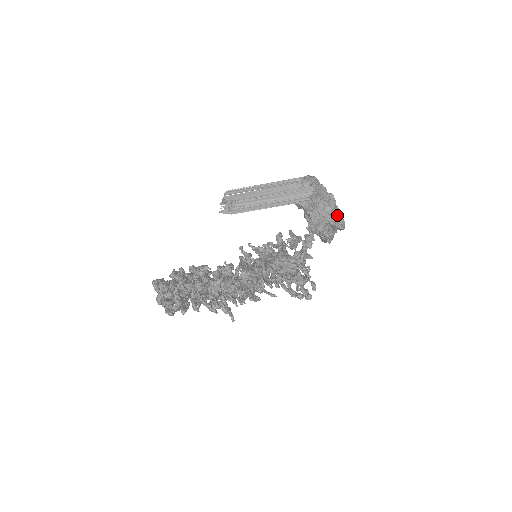
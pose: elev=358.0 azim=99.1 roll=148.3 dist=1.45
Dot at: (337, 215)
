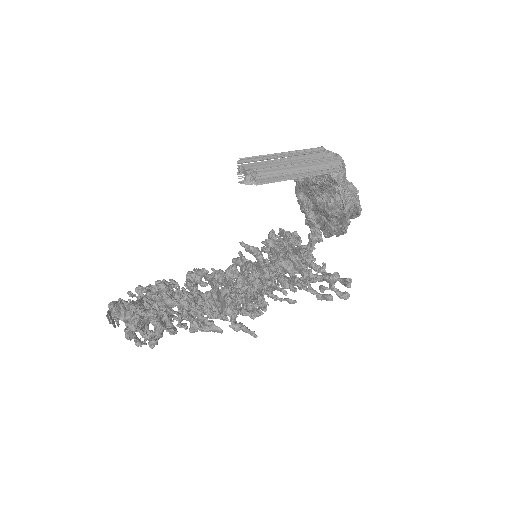
Dot at: (357, 196)
